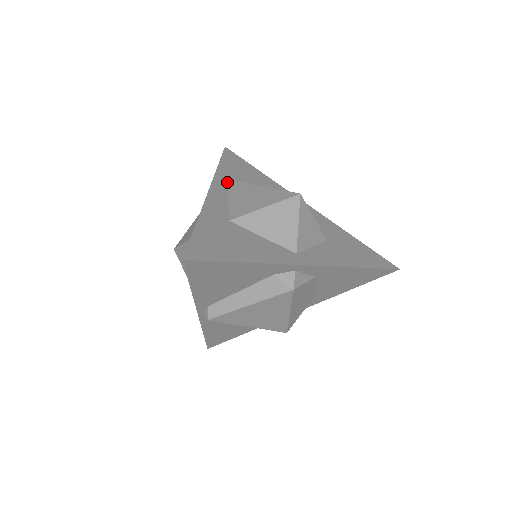
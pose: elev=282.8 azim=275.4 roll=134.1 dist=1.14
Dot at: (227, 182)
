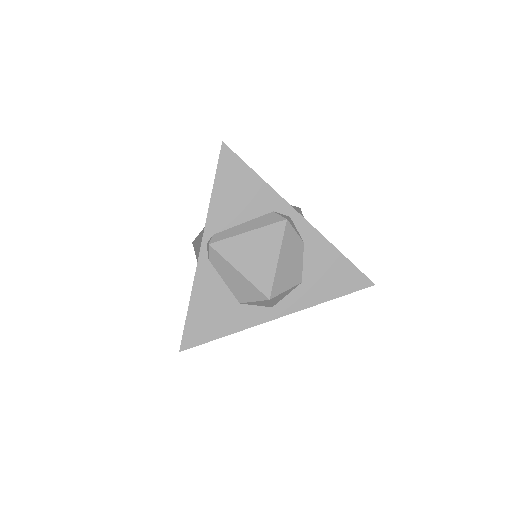
Dot at: occluded
